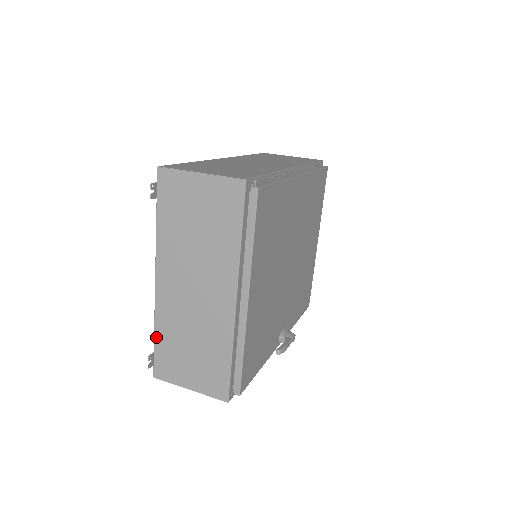
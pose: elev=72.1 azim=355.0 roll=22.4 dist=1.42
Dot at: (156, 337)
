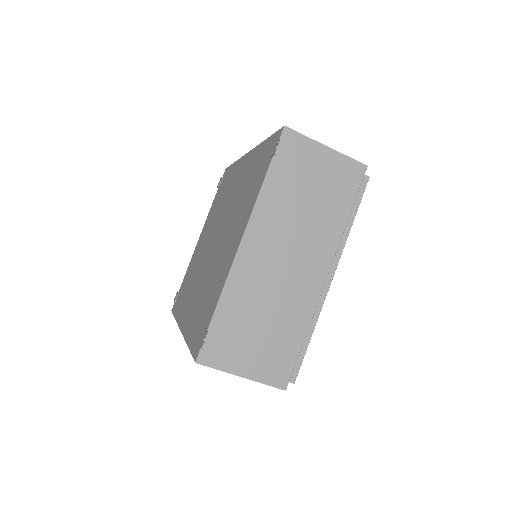
Dot at: (218, 310)
